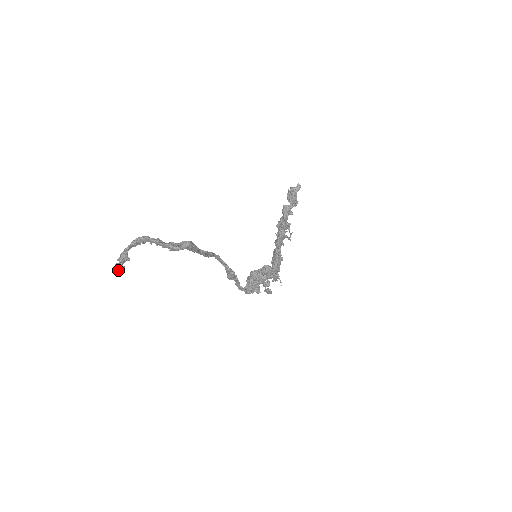
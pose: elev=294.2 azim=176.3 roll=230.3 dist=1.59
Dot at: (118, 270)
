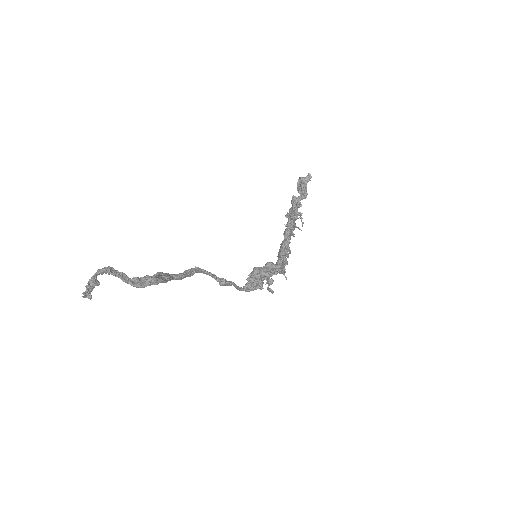
Dot at: occluded
